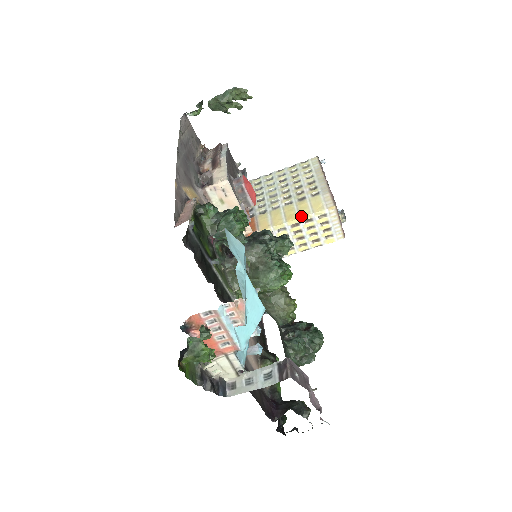
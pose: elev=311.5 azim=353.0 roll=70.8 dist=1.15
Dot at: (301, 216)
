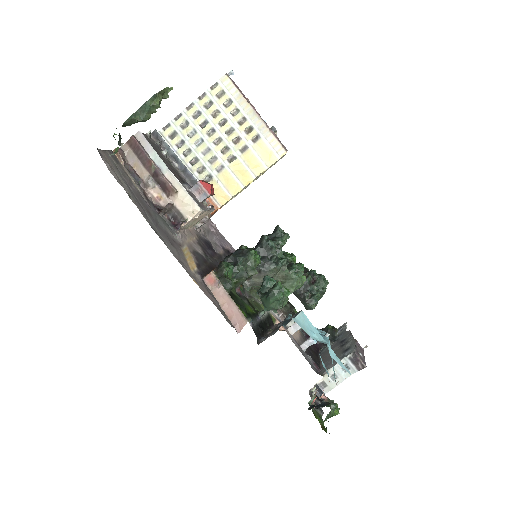
Dot at: (257, 175)
